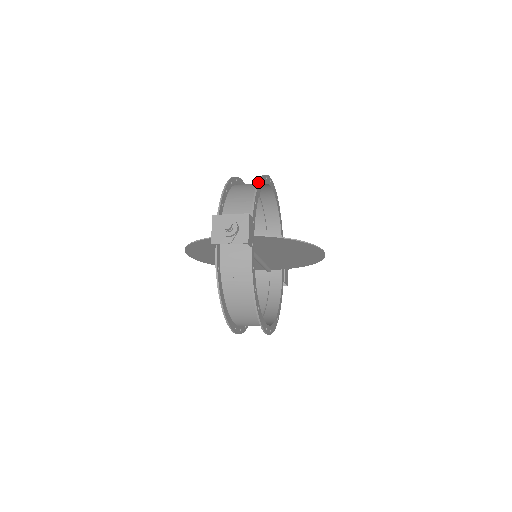
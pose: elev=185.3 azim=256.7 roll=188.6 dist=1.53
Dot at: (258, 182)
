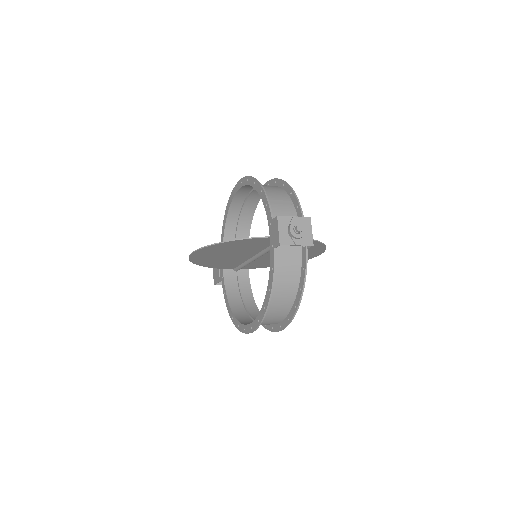
Dot at: (290, 186)
